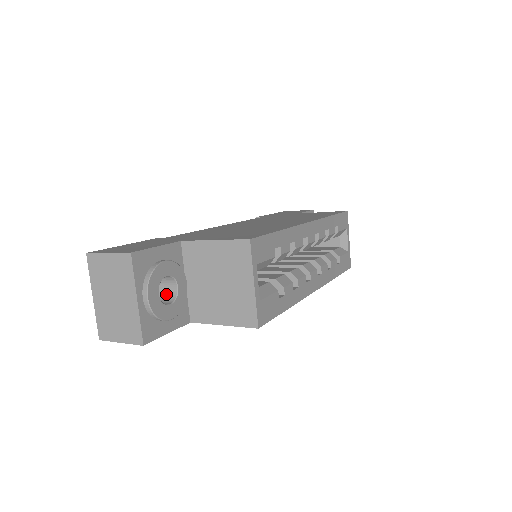
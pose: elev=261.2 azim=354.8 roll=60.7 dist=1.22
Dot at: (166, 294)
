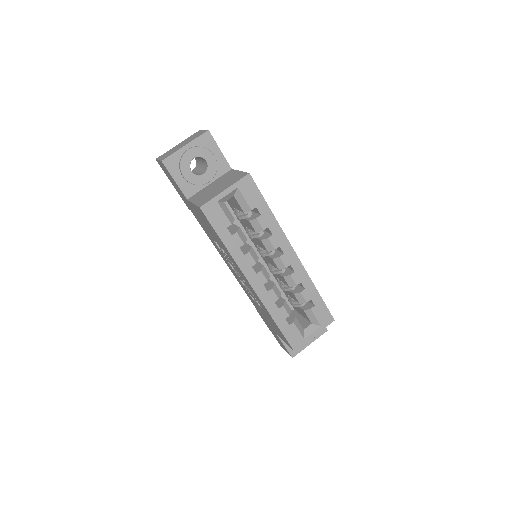
Dot at: (197, 174)
